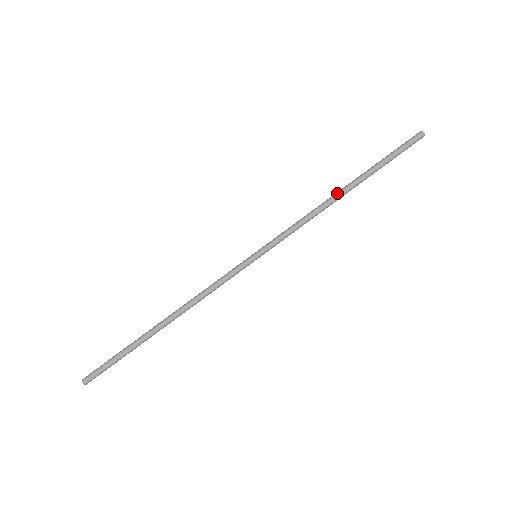
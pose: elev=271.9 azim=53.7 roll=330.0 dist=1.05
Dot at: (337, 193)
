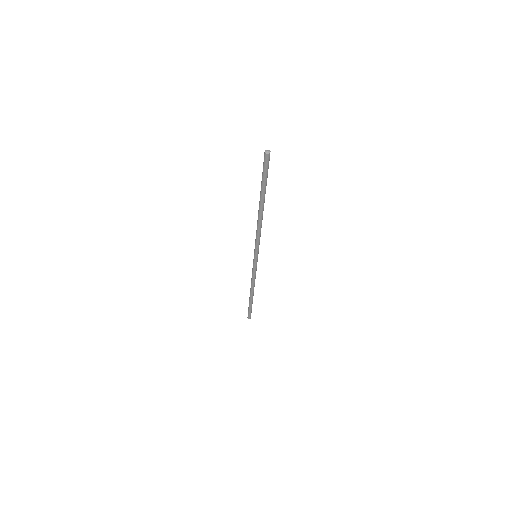
Dot at: (258, 213)
